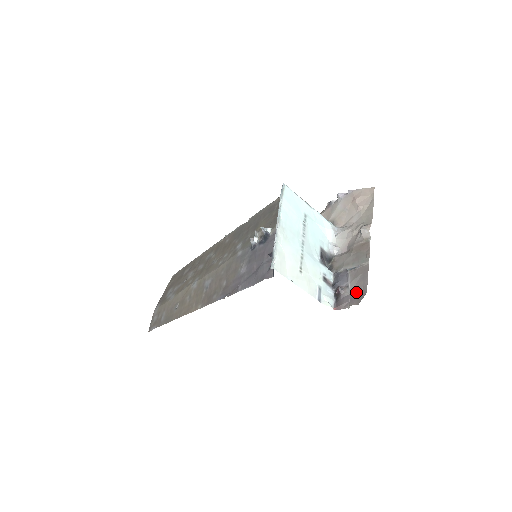
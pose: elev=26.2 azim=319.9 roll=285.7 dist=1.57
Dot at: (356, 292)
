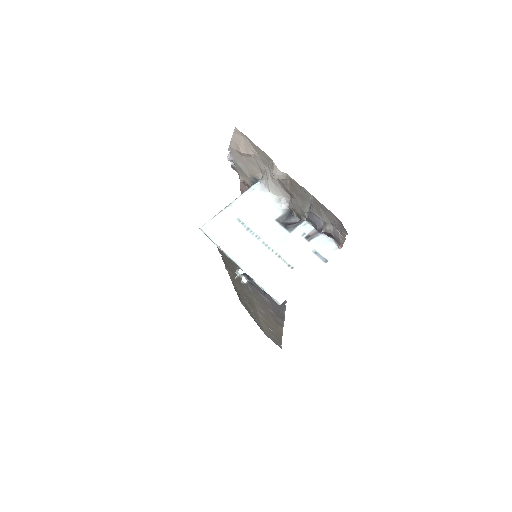
Dot at: (335, 224)
